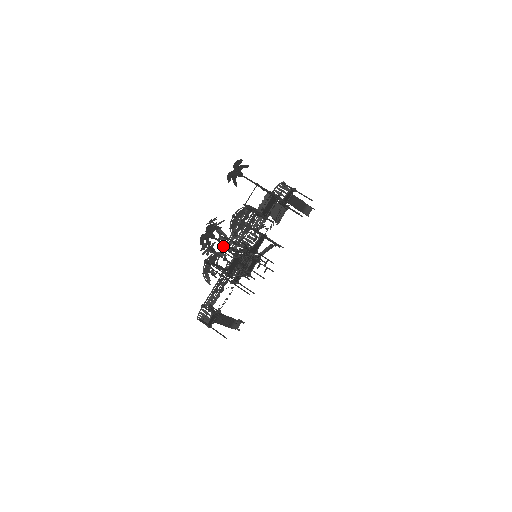
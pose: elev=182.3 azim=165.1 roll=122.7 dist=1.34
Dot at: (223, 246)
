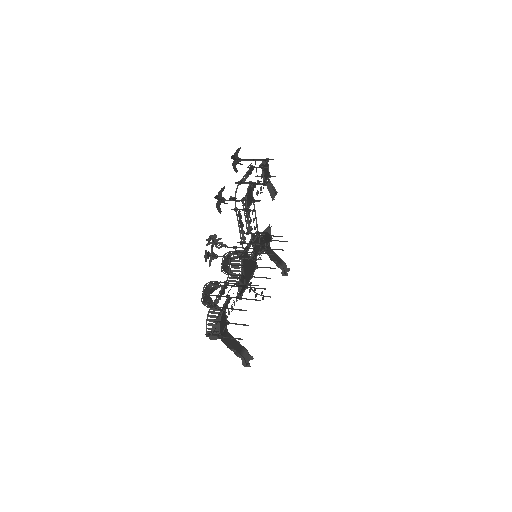
Dot at: (239, 181)
